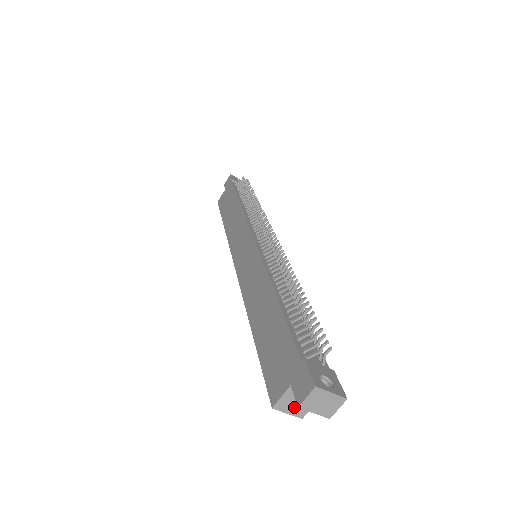
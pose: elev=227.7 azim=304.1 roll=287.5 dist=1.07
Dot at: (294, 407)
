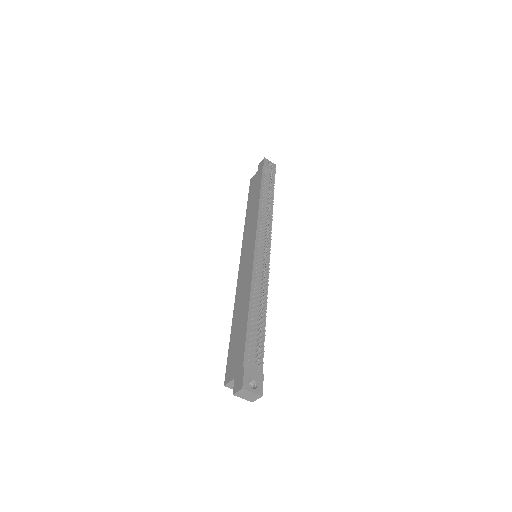
Dot at: occluded
